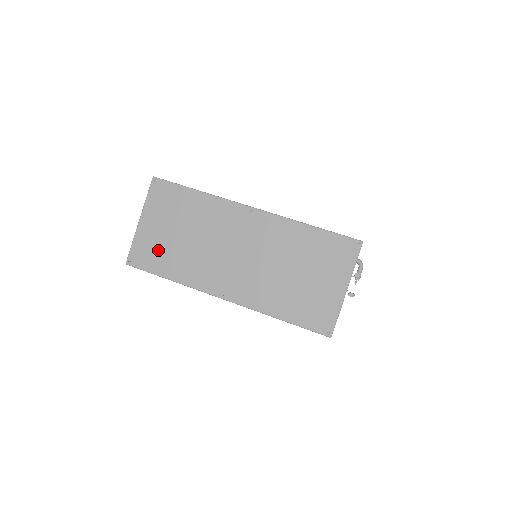
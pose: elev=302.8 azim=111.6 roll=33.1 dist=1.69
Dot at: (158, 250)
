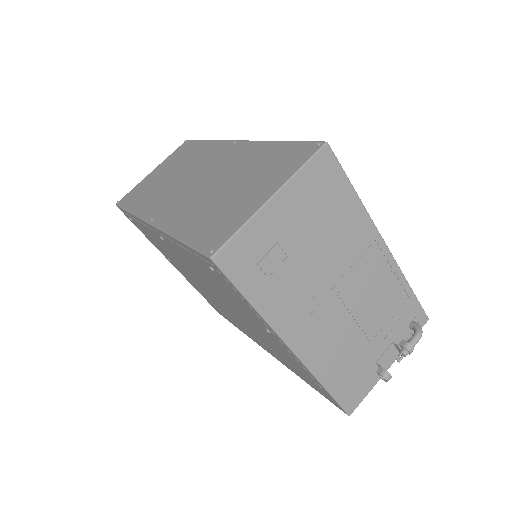
Dot at: (143, 190)
